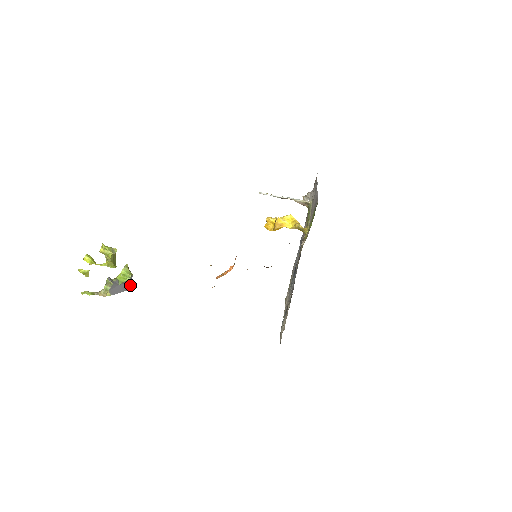
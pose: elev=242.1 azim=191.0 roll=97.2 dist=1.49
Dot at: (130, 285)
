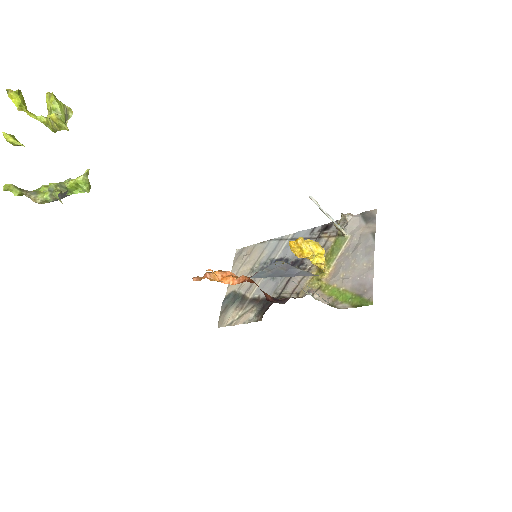
Dot at: occluded
